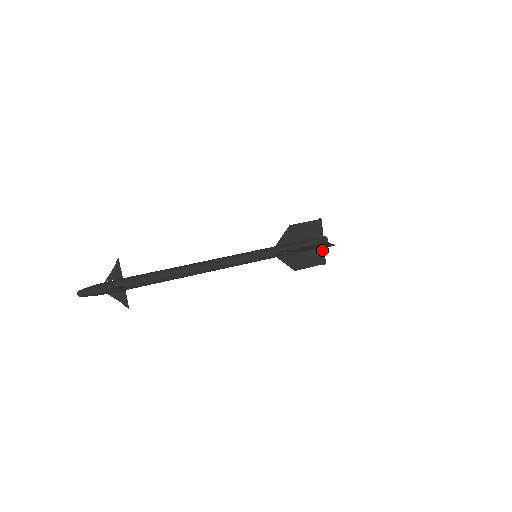
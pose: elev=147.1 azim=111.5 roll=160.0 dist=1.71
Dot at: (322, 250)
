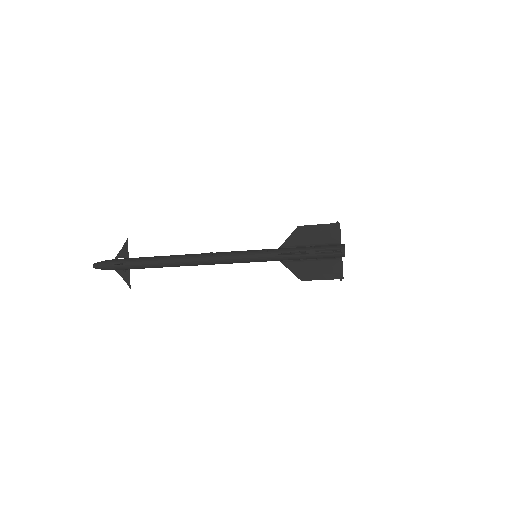
Dot at: (339, 261)
